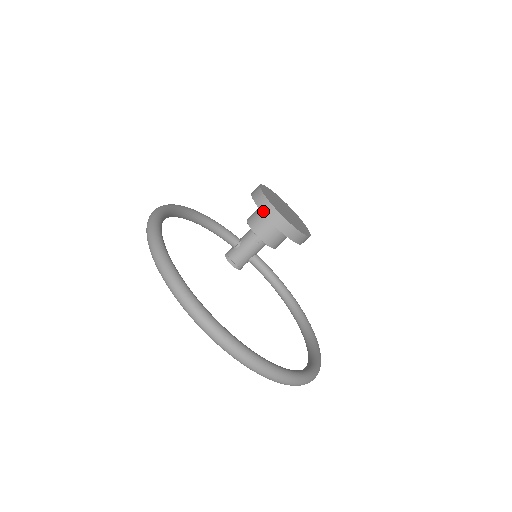
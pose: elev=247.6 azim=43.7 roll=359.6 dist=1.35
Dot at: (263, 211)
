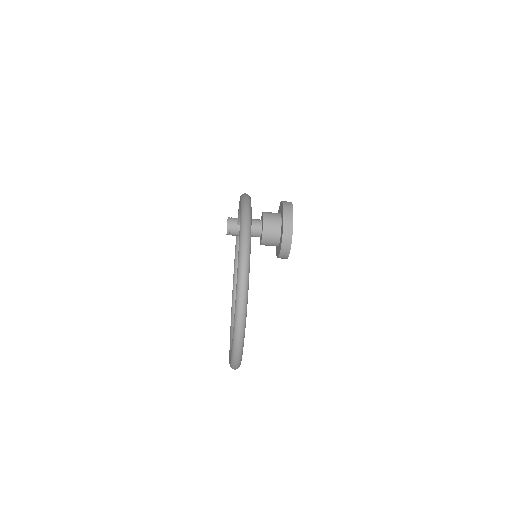
Dot at: (284, 233)
